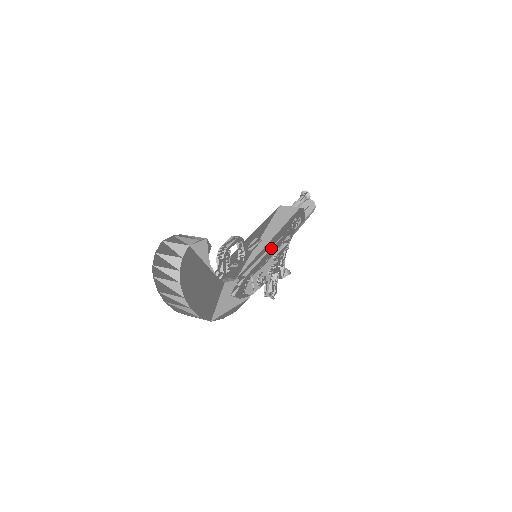
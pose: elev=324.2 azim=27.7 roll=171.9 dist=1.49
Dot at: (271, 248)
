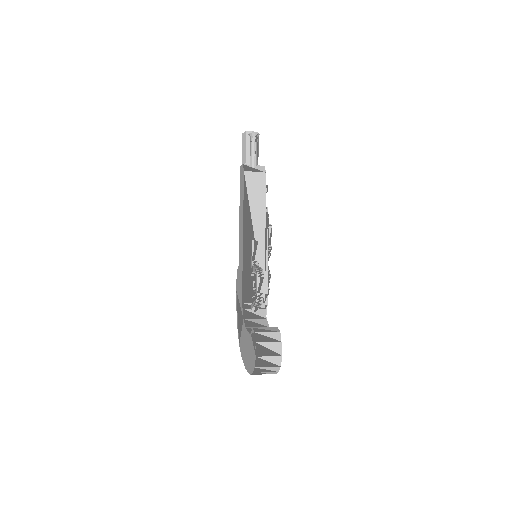
Dot at: occluded
